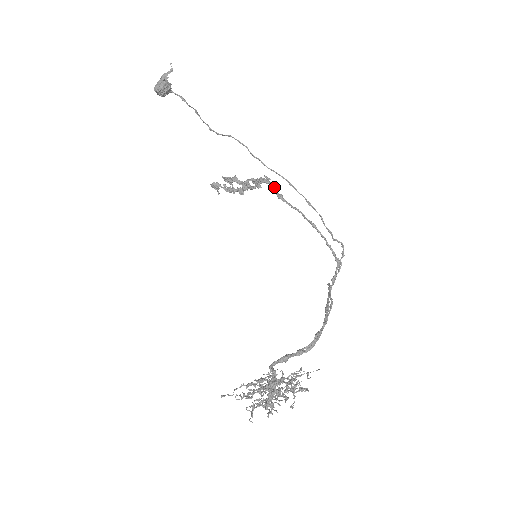
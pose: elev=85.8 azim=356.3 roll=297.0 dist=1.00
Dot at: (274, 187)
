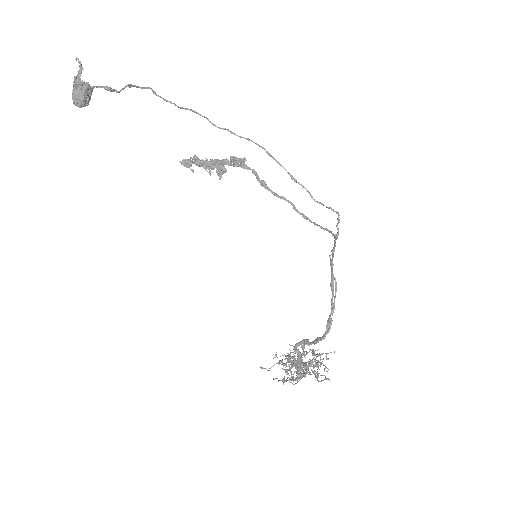
Dot at: occluded
